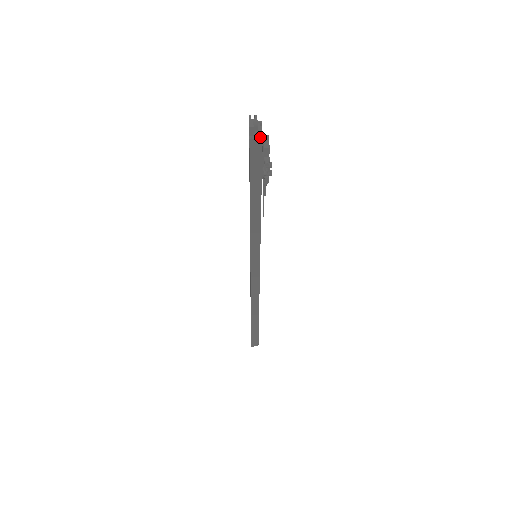
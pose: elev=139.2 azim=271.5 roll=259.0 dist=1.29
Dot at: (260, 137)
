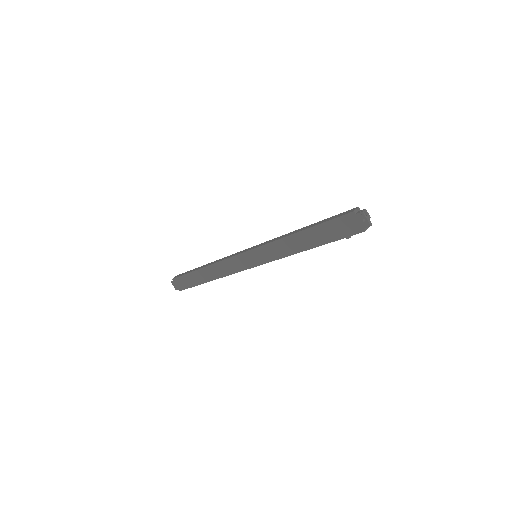
Dot at: occluded
